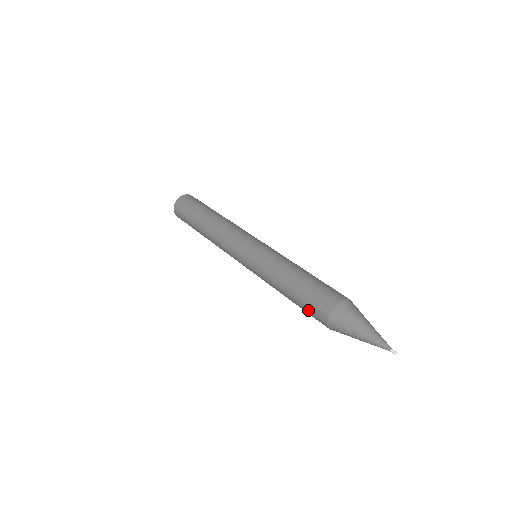
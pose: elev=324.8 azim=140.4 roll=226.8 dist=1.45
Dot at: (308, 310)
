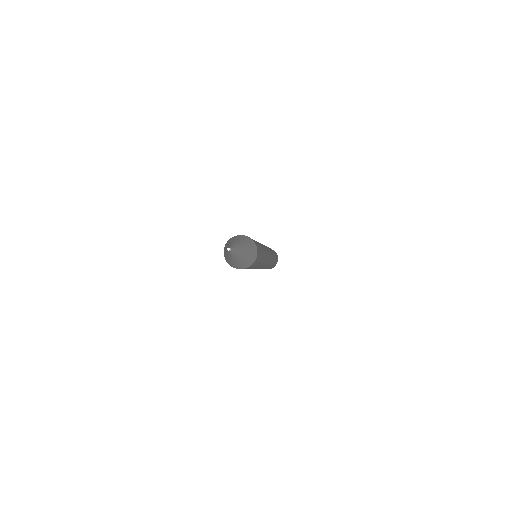
Dot at: occluded
